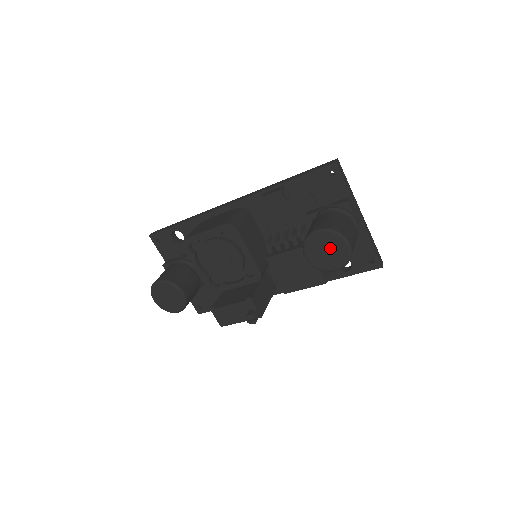
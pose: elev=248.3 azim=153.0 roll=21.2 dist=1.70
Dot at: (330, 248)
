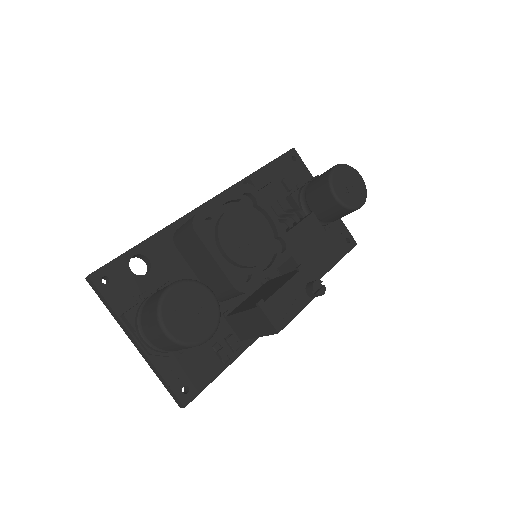
Dot at: (351, 182)
